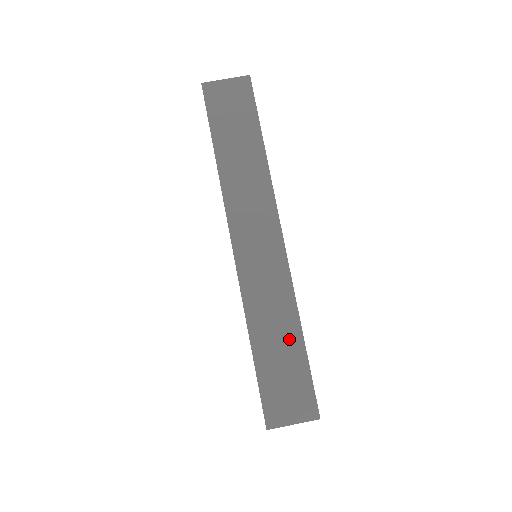
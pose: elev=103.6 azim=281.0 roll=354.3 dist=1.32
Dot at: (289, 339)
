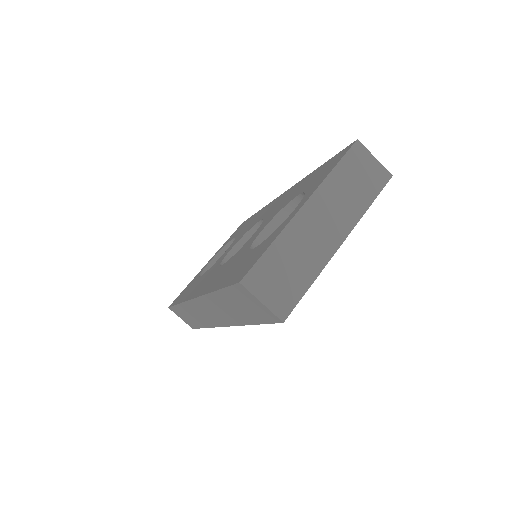
Dot at: (197, 322)
